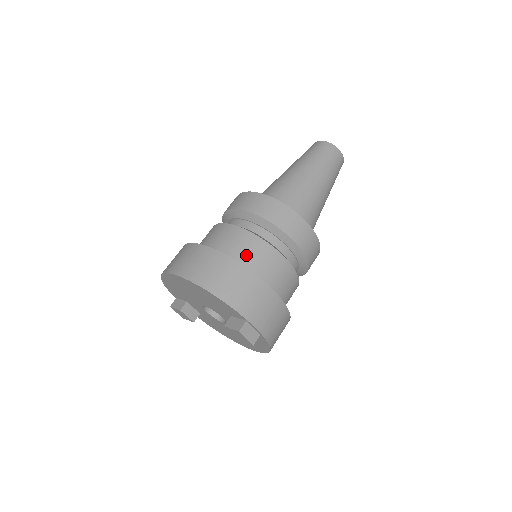
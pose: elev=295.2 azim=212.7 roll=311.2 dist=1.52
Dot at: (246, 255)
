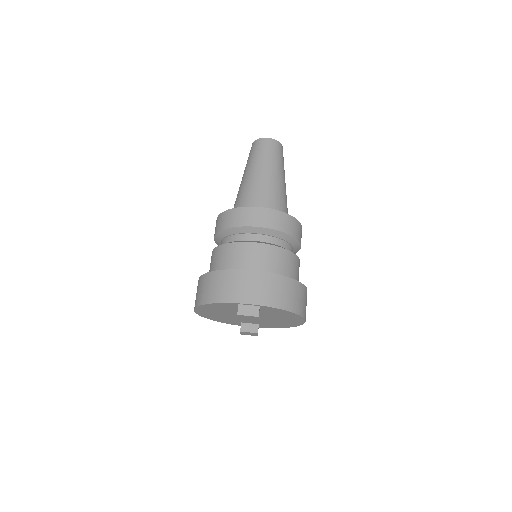
Dot at: (221, 262)
